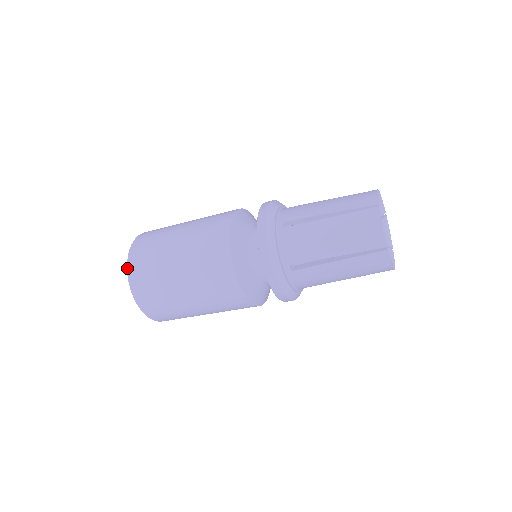
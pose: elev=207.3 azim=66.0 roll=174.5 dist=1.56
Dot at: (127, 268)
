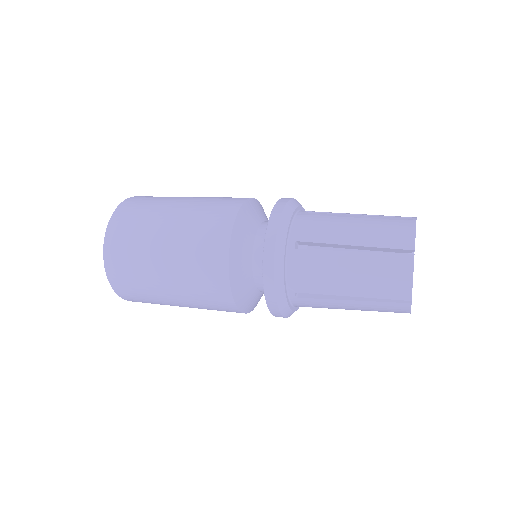
Dot at: (103, 251)
